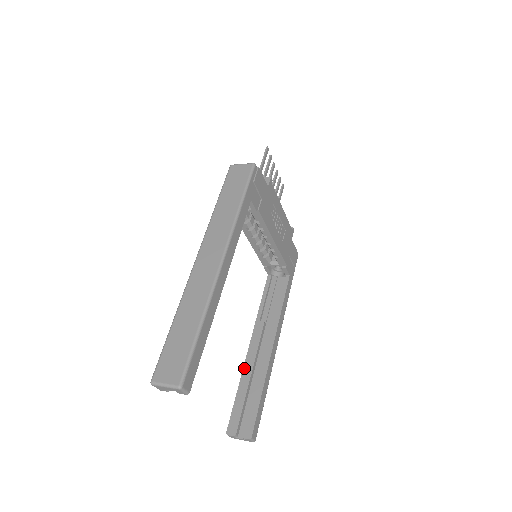
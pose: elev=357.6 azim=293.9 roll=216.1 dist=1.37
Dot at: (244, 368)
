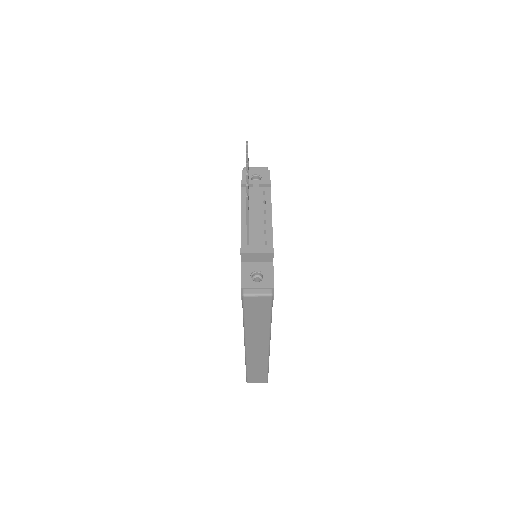
Dot at: occluded
